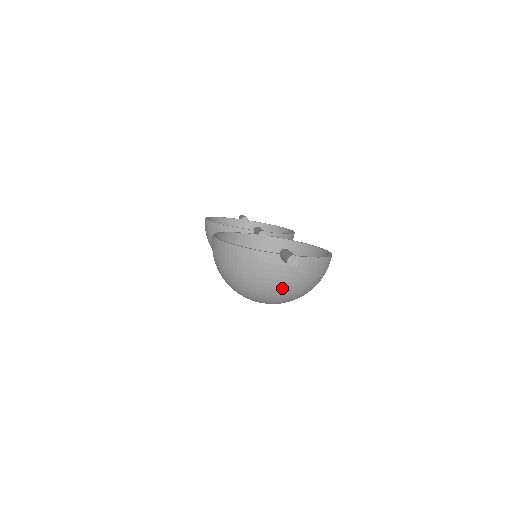
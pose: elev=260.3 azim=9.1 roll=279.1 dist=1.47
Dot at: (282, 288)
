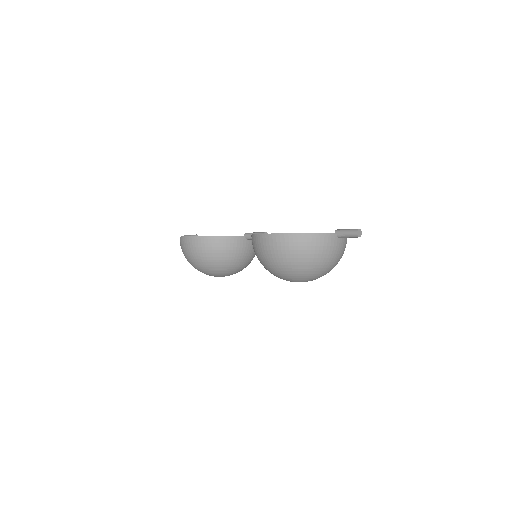
Dot at: (334, 261)
